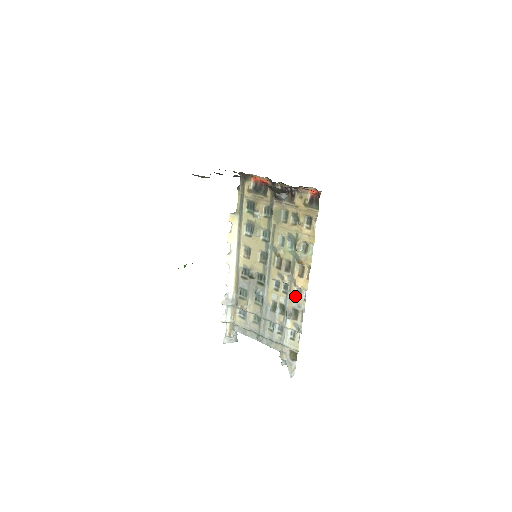
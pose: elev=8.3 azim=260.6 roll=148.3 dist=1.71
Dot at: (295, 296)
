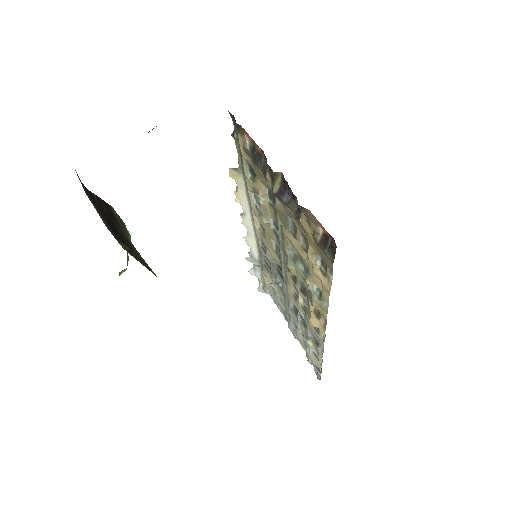
Dot at: (313, 326)
